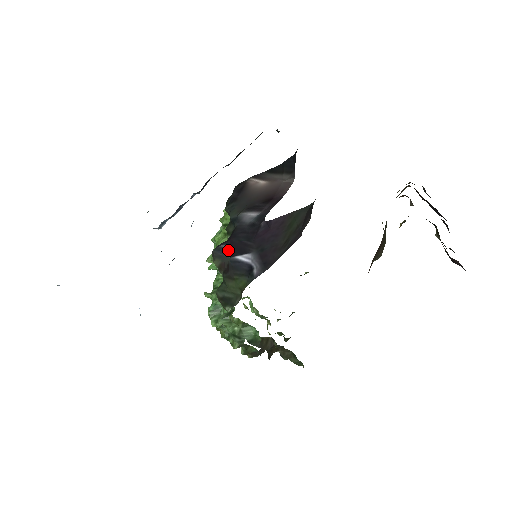
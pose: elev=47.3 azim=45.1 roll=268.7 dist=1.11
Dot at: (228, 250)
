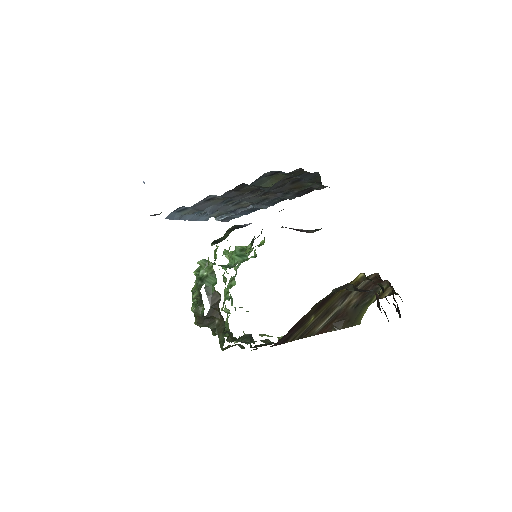
Dot at: occluded
